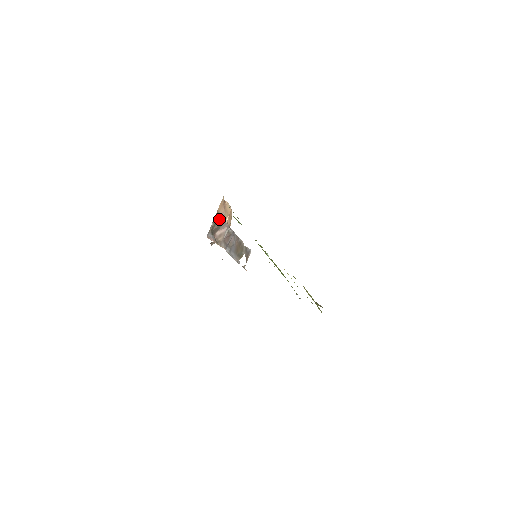
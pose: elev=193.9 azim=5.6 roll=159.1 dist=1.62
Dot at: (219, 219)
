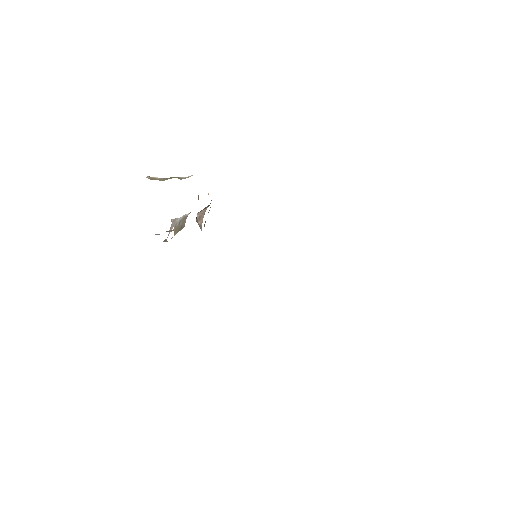
Dot at: occluded
